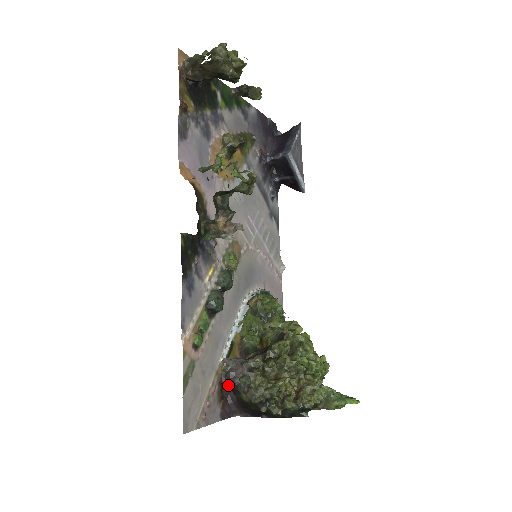
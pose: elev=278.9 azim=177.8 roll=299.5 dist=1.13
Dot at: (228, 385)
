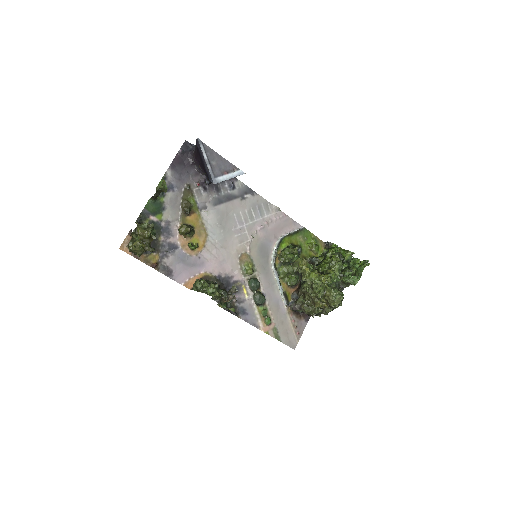
Dot at: occluded
